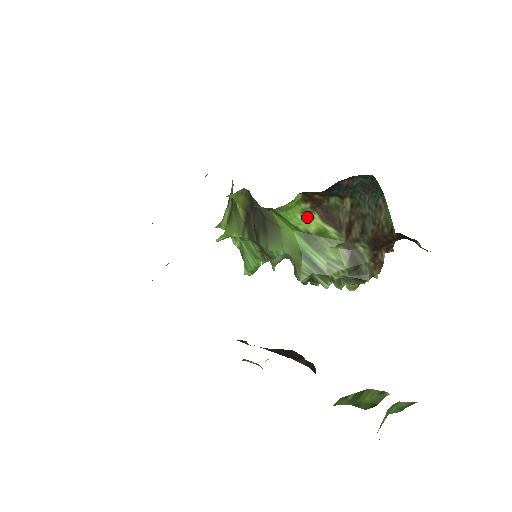
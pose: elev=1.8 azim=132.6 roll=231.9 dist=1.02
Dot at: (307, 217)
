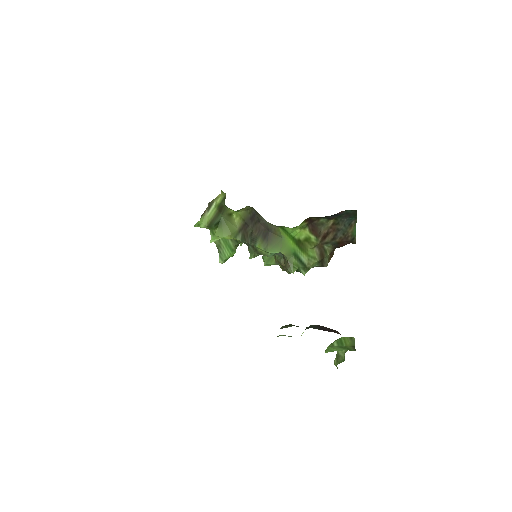
Dot at: (302, 230)
